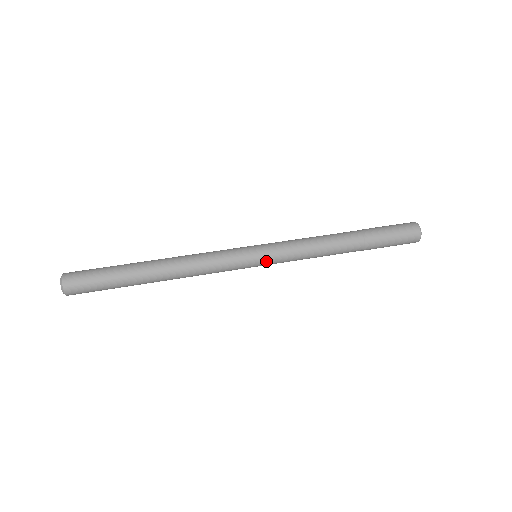
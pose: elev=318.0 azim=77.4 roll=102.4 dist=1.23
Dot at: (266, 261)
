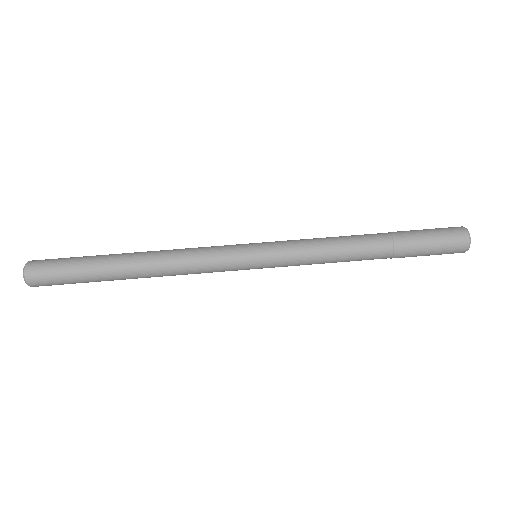
Dot at: (266, 267)
